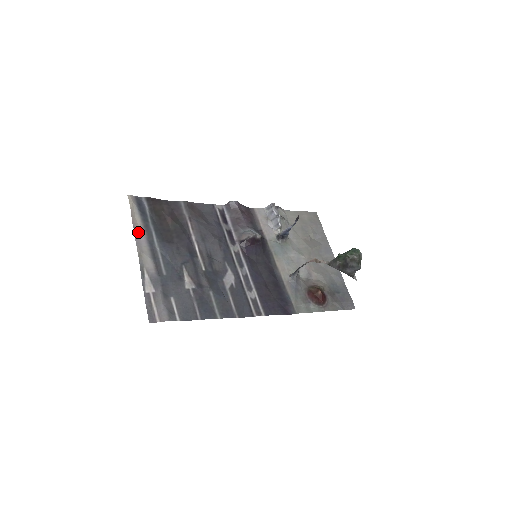
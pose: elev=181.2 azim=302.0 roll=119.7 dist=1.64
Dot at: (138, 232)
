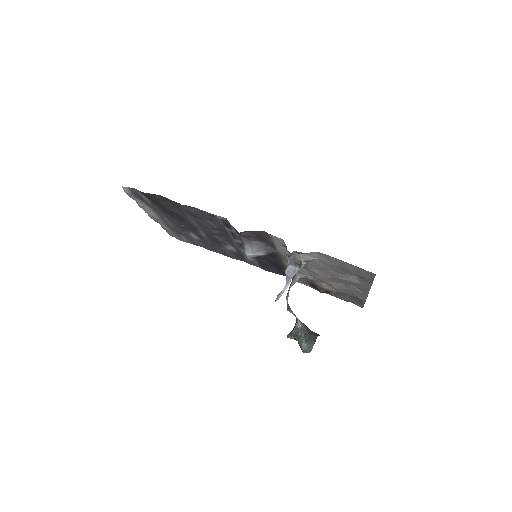
Dot at: (143, 206)
